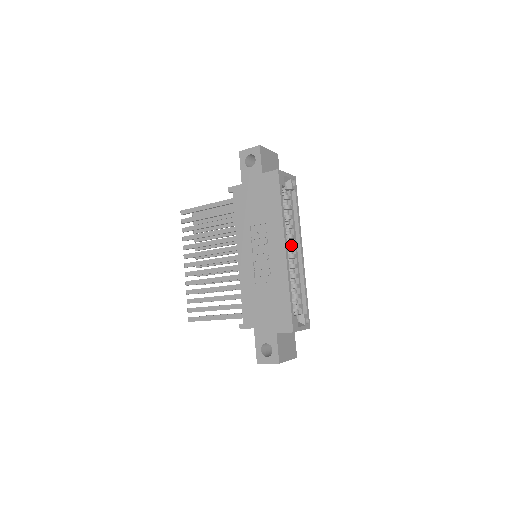
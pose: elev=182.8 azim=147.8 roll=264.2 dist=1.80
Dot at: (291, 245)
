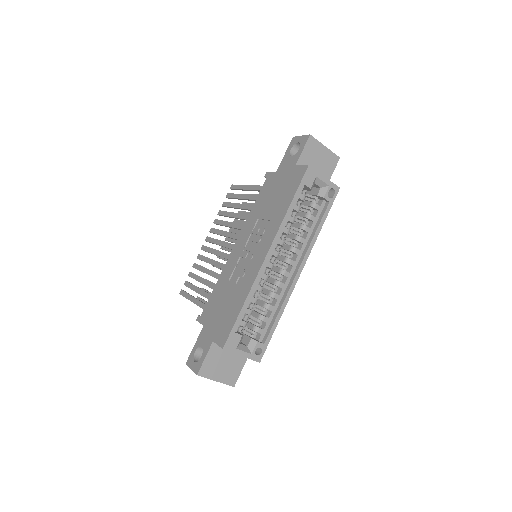
Dot at: (288, 259)
